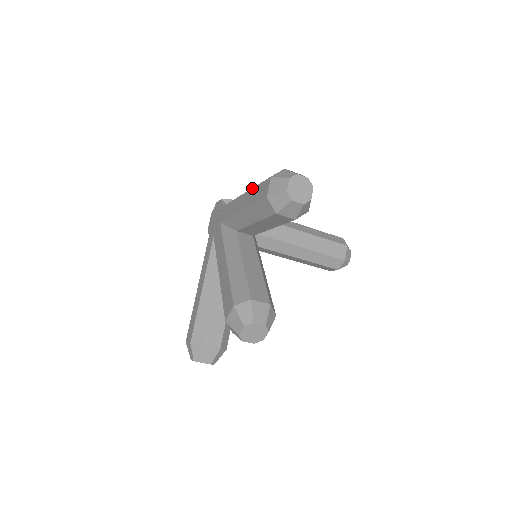
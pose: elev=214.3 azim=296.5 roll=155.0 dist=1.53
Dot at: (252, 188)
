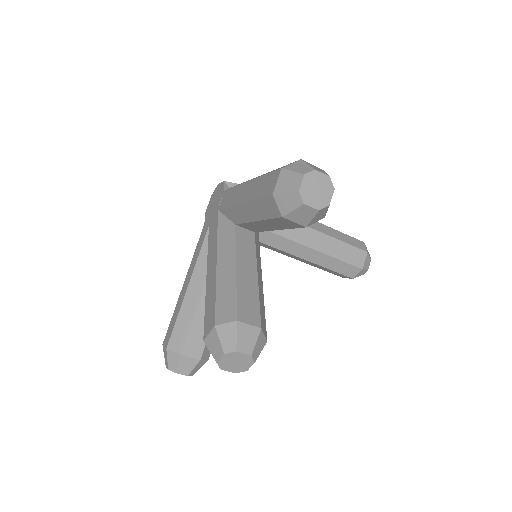
Dot at: (258, 177)
